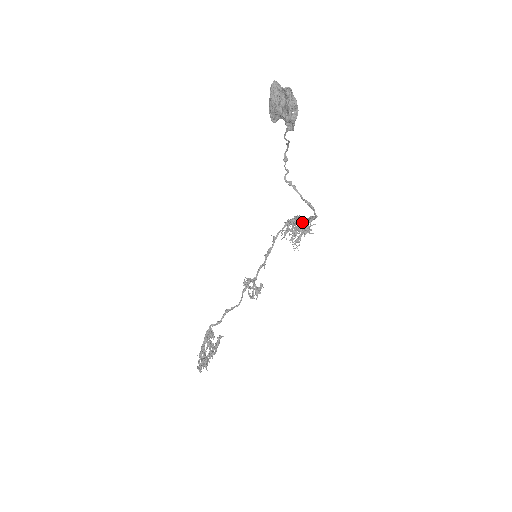
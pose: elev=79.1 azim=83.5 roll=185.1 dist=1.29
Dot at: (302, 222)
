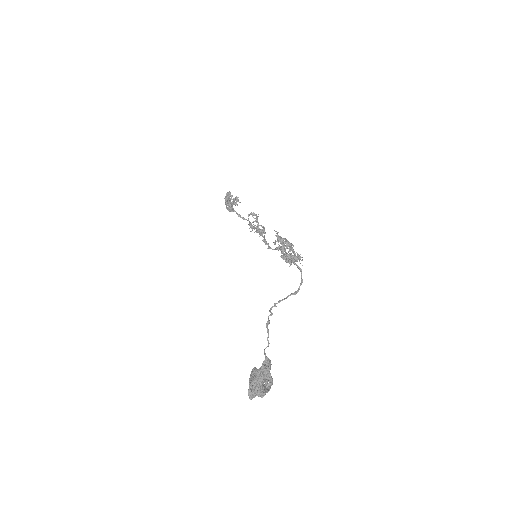
Dot at: (291, 262)
